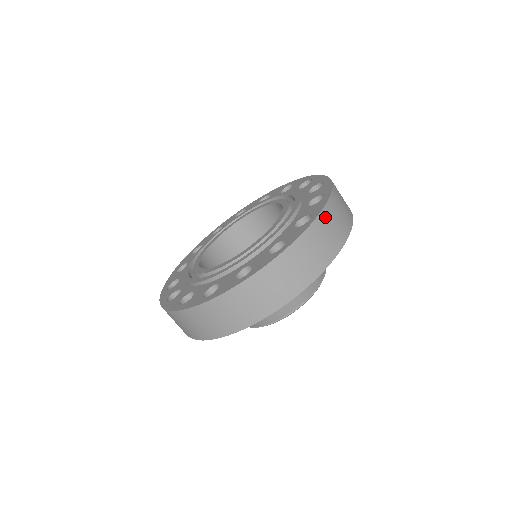
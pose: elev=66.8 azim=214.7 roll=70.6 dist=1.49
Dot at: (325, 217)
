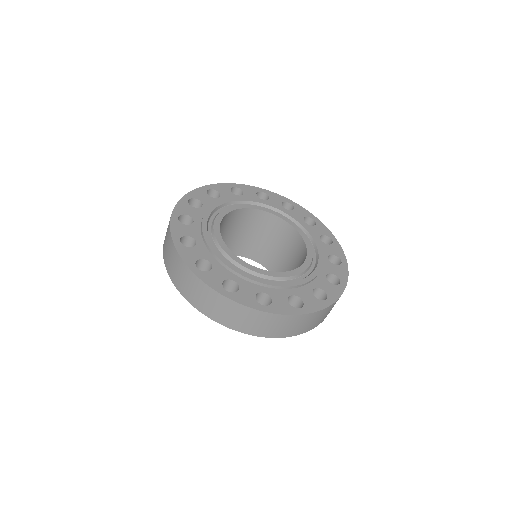
Dot at: occluded
